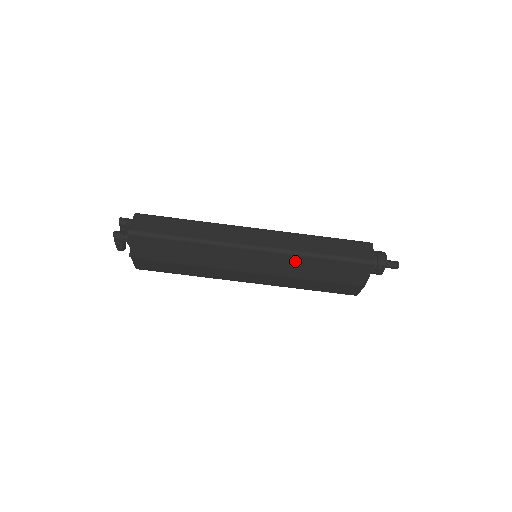
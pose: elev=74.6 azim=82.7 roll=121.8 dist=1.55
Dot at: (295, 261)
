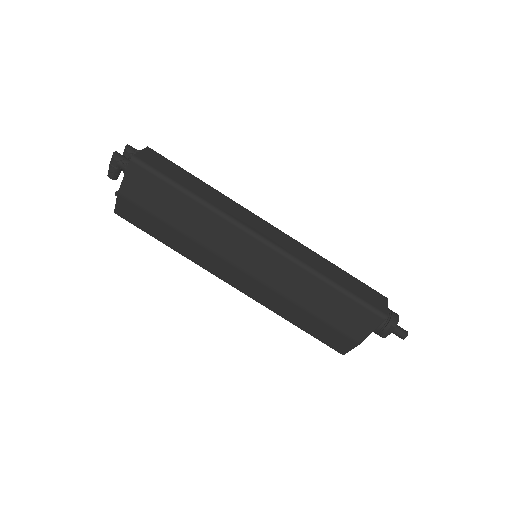
Dot at: (300, 276)
